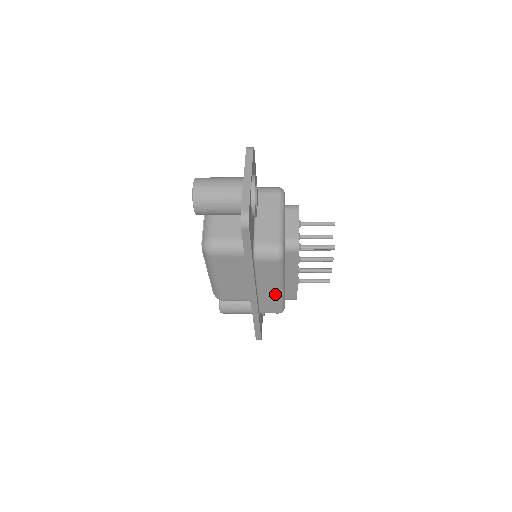
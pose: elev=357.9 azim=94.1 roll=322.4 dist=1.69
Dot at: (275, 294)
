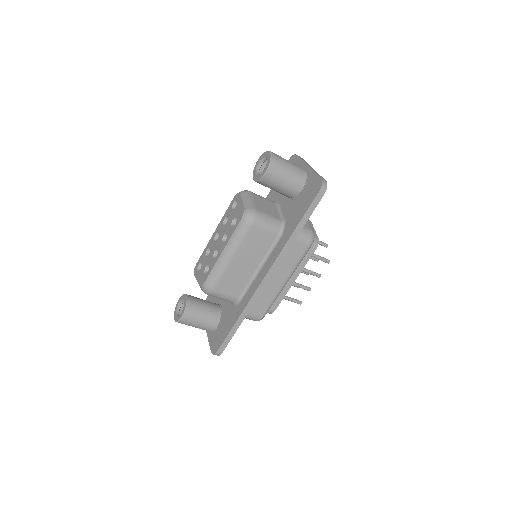
Dot at: (277, 289)
